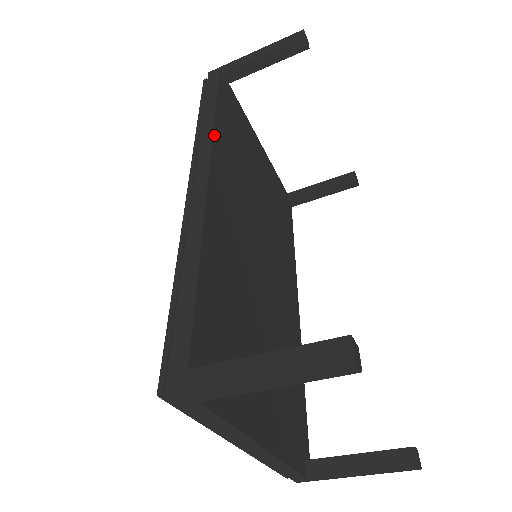
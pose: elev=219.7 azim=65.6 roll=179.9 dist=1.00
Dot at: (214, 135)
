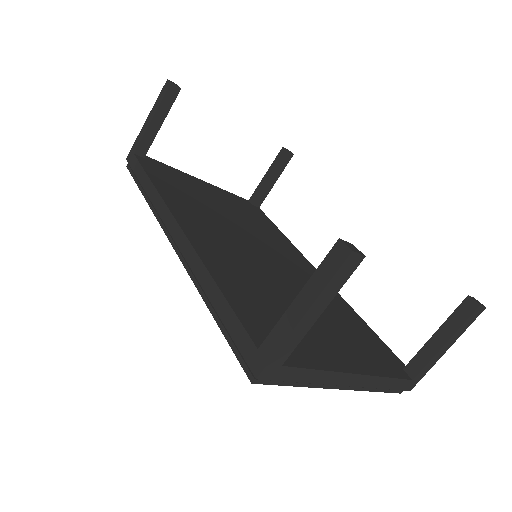
Dot at: (161, 195)
